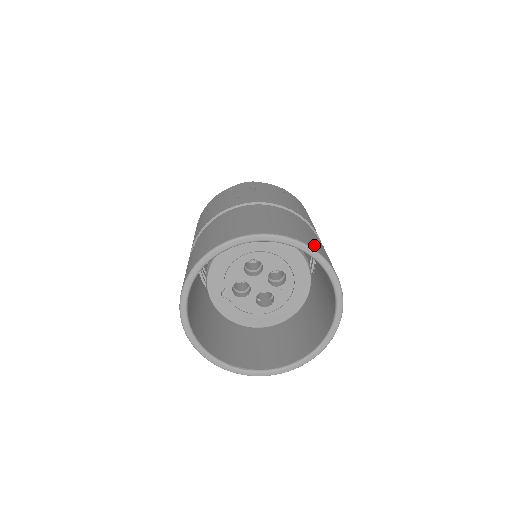
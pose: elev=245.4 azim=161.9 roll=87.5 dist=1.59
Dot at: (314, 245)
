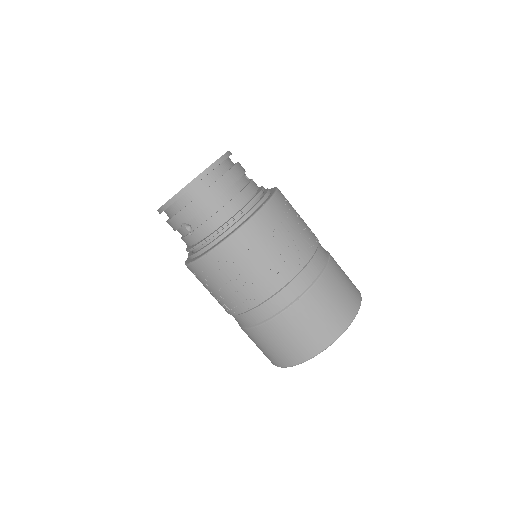
Dot at: occluded
